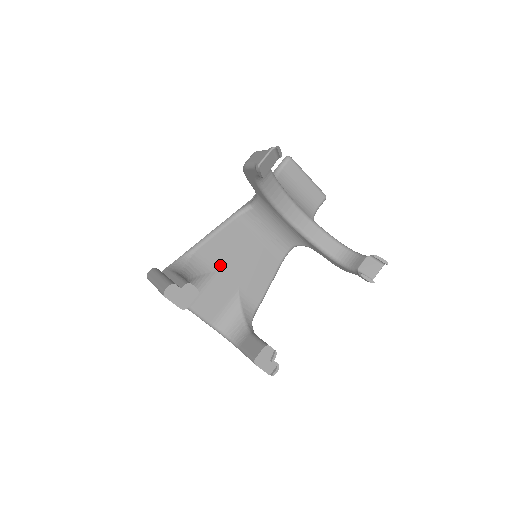
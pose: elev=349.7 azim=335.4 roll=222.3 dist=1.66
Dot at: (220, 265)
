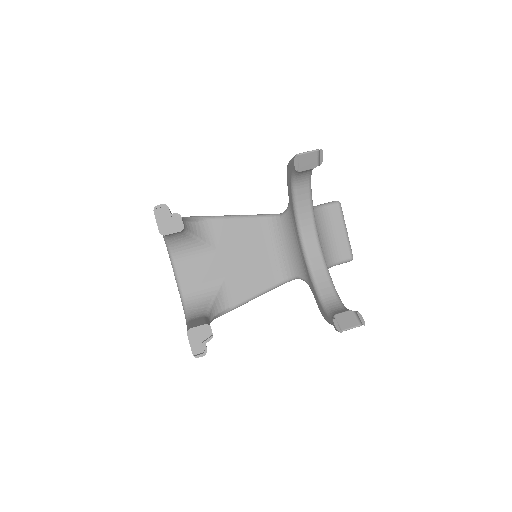
Dot at: (222, 246)
